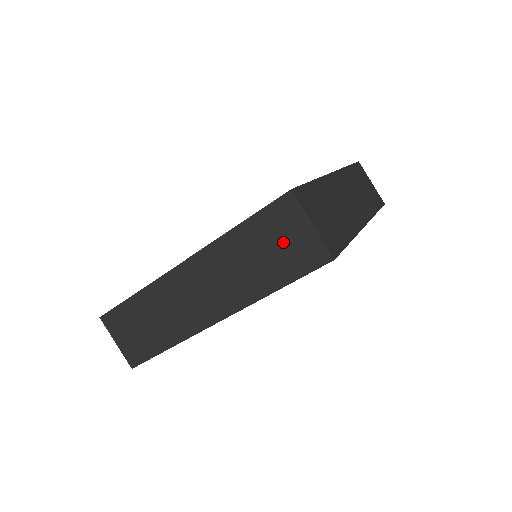
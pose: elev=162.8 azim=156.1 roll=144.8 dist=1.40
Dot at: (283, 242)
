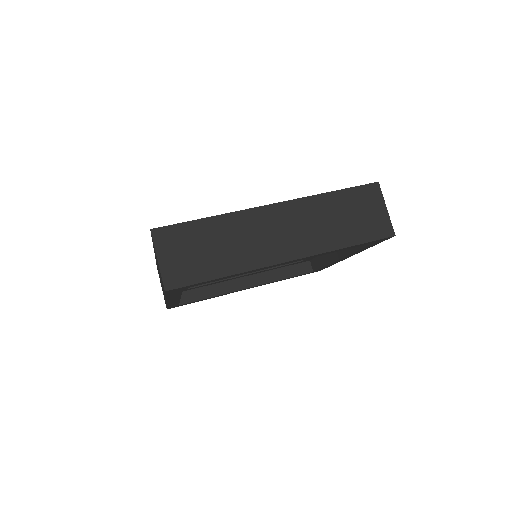
Dot at: occluded
